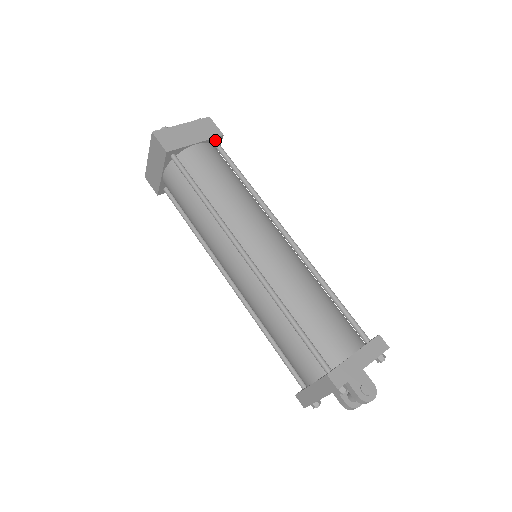
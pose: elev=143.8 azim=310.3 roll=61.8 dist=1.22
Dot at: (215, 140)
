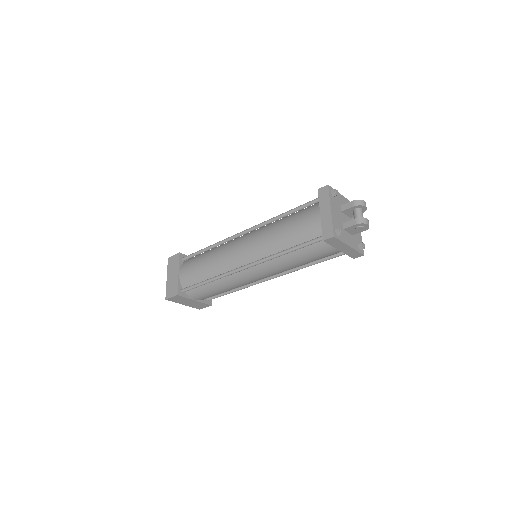
Dot at: occluded
